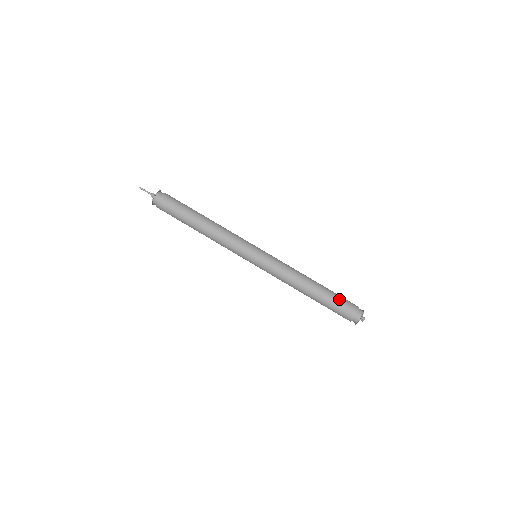
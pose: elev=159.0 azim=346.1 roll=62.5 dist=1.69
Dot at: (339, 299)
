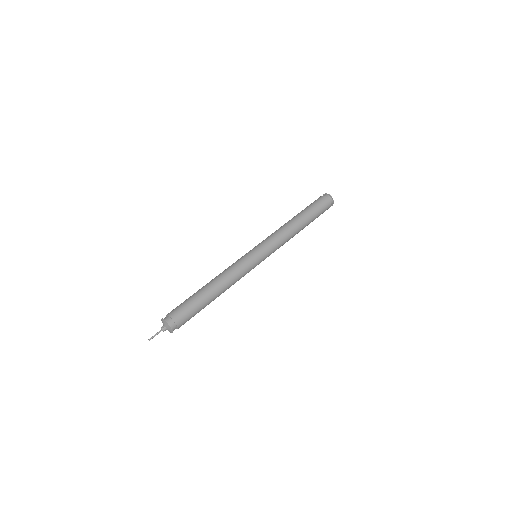
Dot at: (317, 210)
